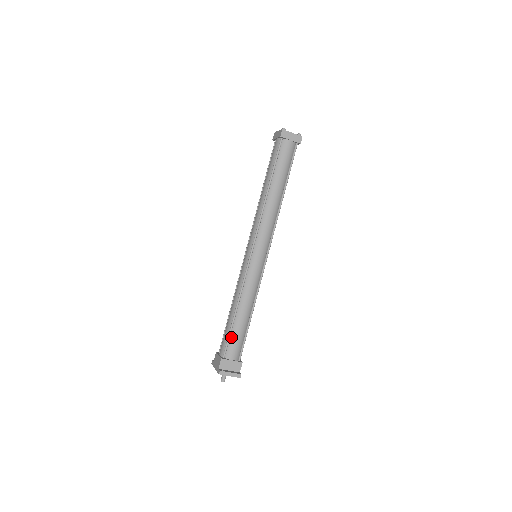
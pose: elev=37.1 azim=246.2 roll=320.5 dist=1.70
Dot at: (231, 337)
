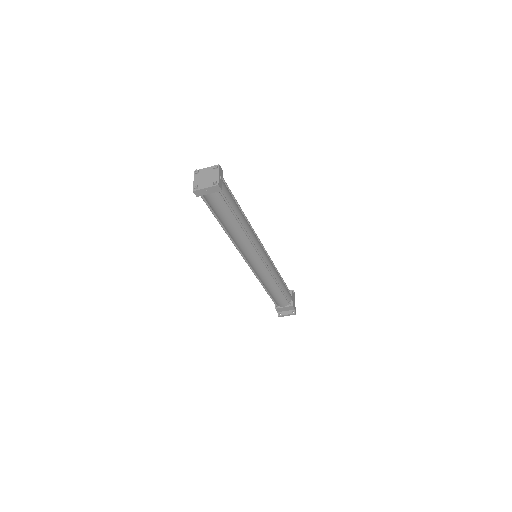
Dot at: (274, 299)
